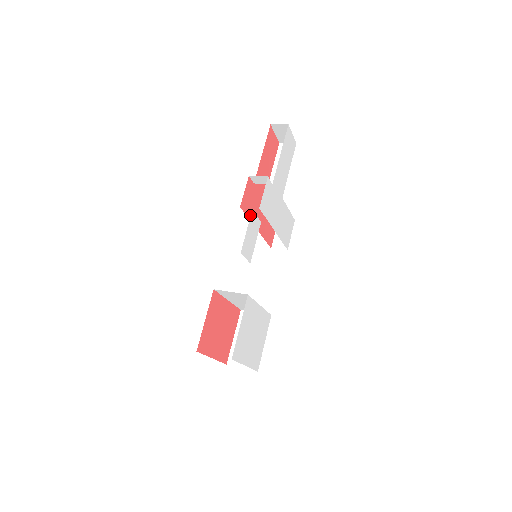
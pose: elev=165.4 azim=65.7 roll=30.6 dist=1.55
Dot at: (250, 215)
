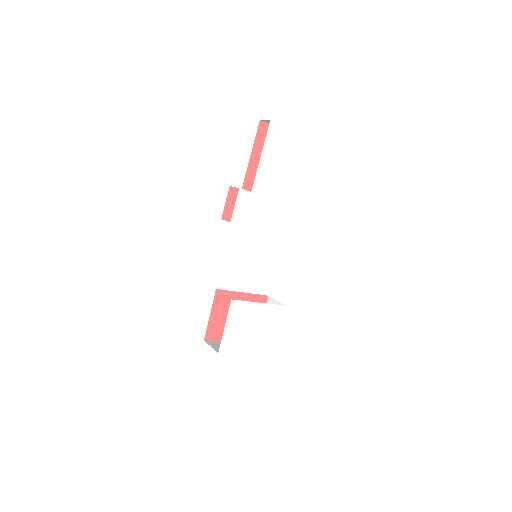
Dot at: occluded
